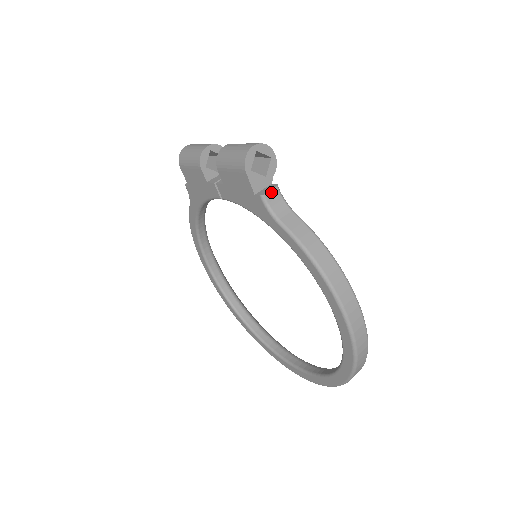
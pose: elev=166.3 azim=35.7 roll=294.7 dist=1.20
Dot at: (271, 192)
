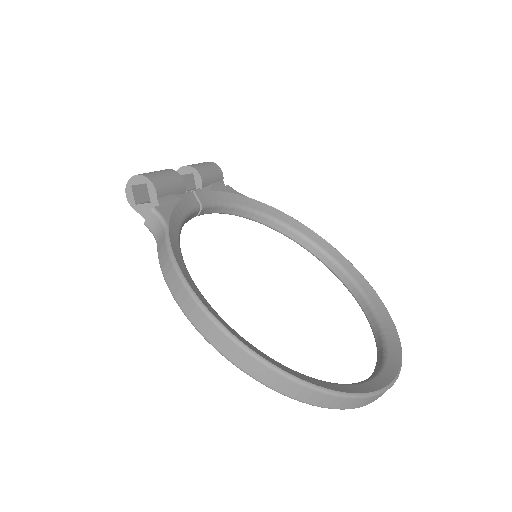
Dot at: (149, 218)
